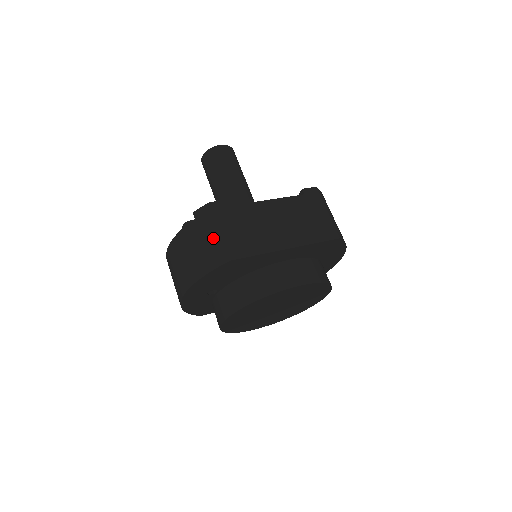
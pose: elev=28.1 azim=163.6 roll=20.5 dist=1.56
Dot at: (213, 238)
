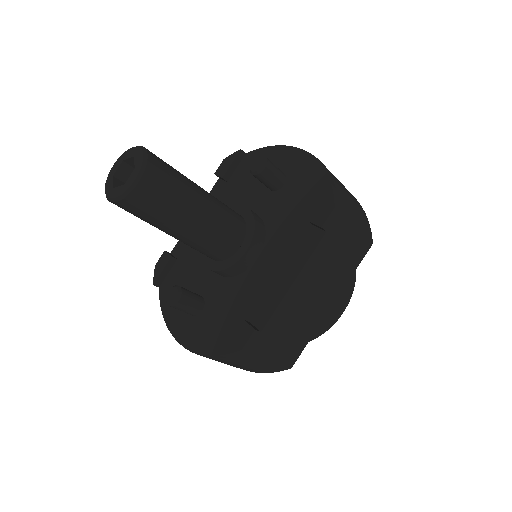
Dot at: (262, 364)
